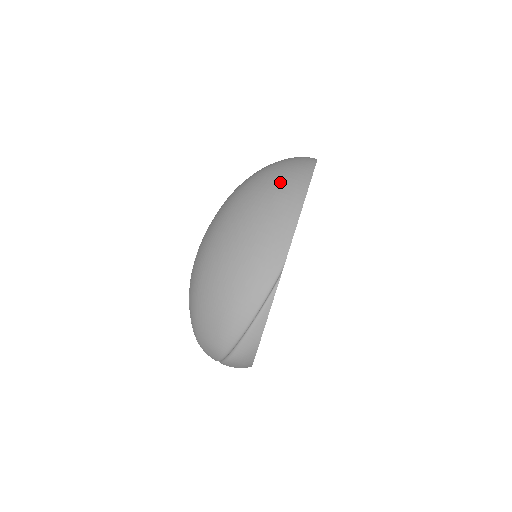
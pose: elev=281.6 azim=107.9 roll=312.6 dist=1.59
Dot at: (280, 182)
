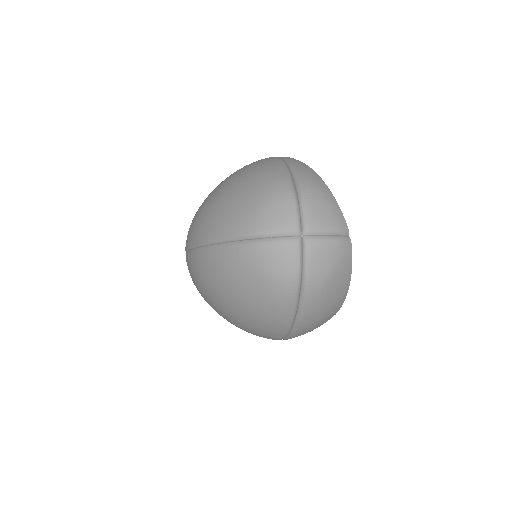
Dot at: occluded
